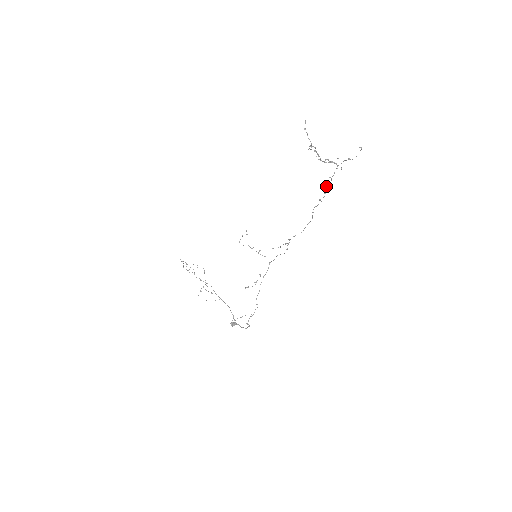
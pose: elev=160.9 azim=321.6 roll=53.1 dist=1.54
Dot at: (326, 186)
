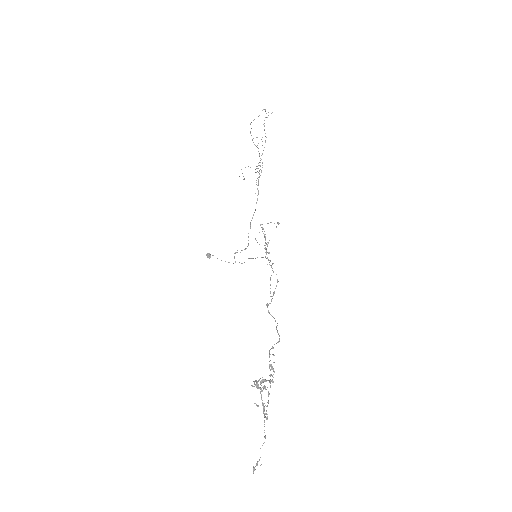
Dot at: (269, 382)
